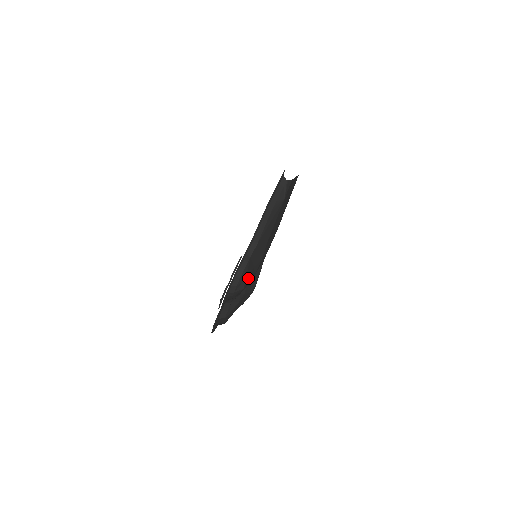
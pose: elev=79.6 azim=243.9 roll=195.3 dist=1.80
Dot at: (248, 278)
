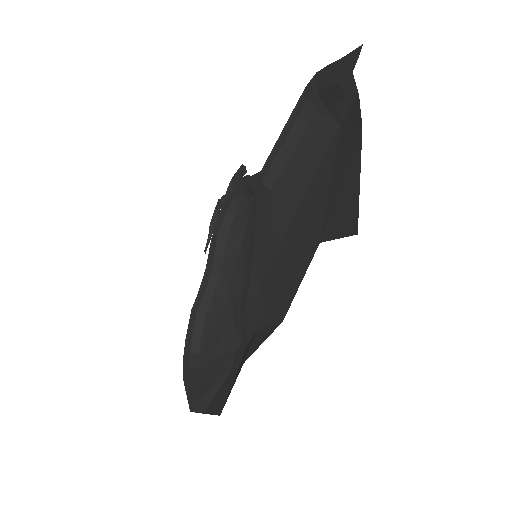
Dot at: (246, 249)
